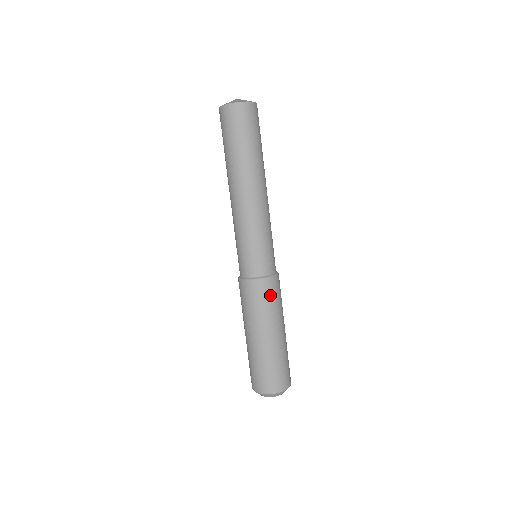
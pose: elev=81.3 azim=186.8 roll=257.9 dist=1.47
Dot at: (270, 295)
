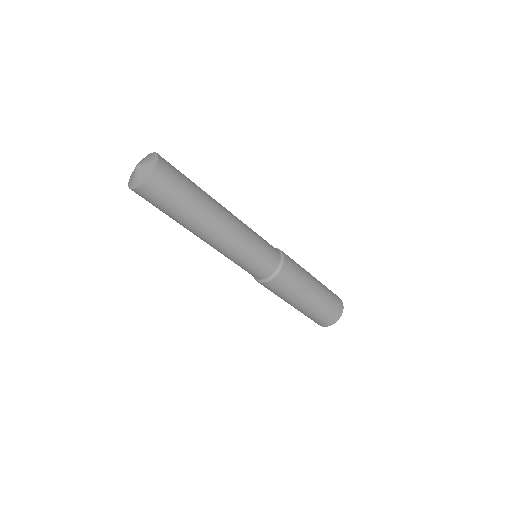
Dot at: (274, 290)
